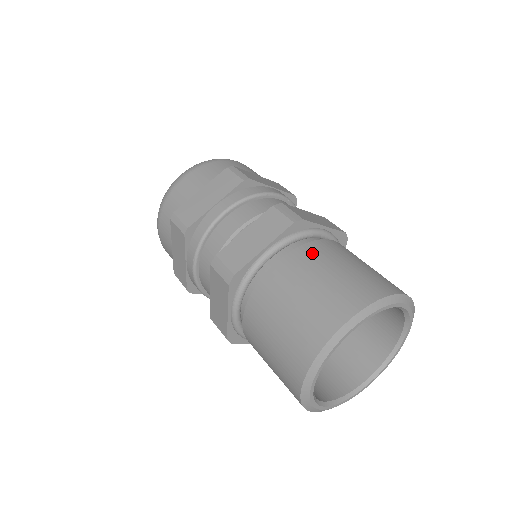
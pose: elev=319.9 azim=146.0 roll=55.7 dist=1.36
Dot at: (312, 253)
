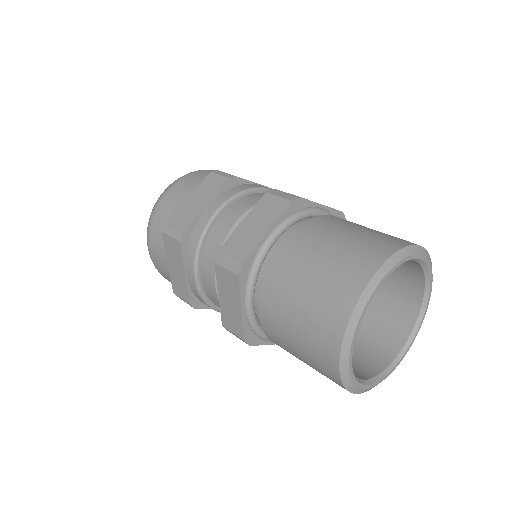
Dot at: occluded
